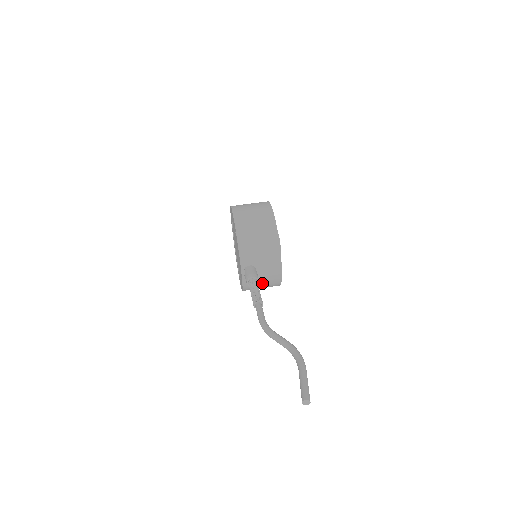
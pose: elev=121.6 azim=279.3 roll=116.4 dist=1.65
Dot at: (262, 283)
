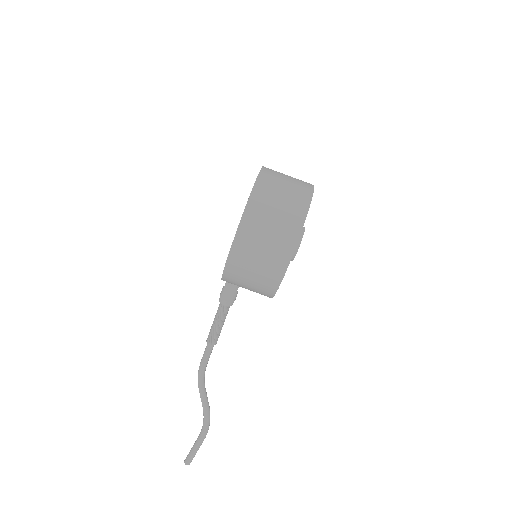
Dot at: occluded
